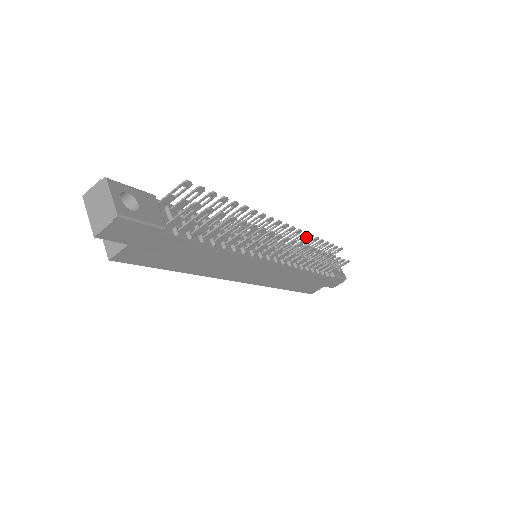
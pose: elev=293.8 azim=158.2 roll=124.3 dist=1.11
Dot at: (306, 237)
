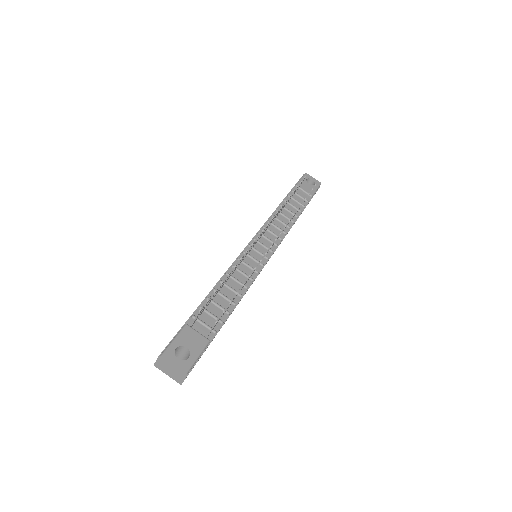
Dot at: (279, 210)
